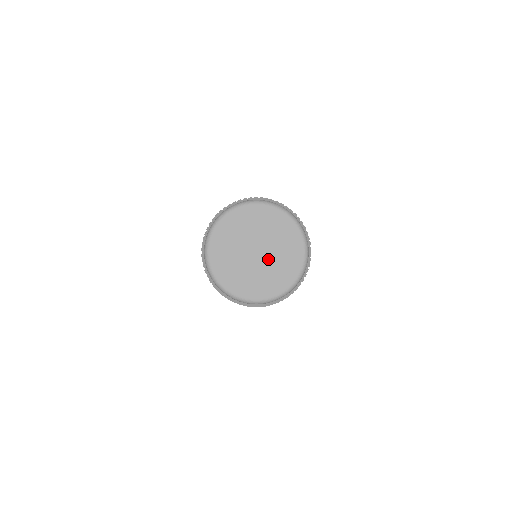
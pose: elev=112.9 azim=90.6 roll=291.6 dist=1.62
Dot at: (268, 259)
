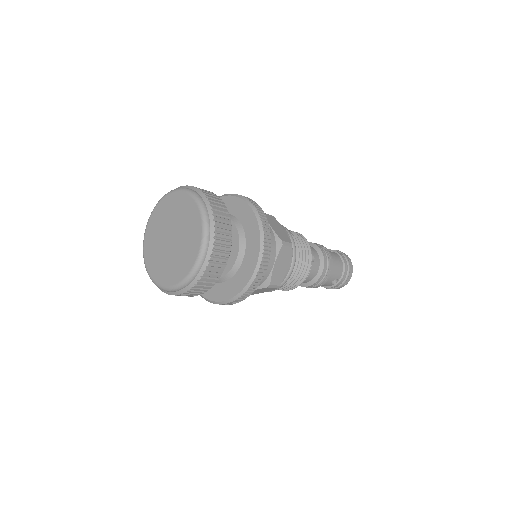
Dot at: (175, 249)
